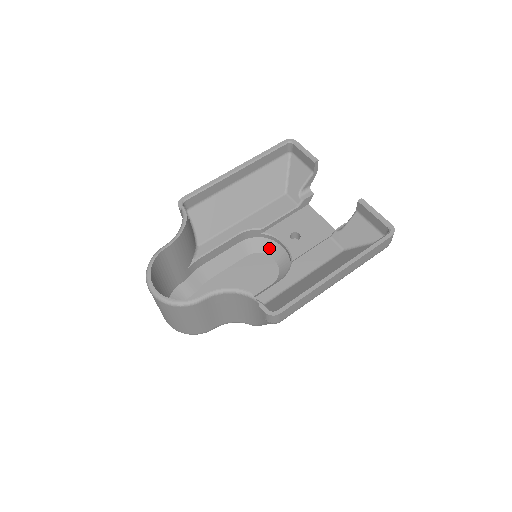
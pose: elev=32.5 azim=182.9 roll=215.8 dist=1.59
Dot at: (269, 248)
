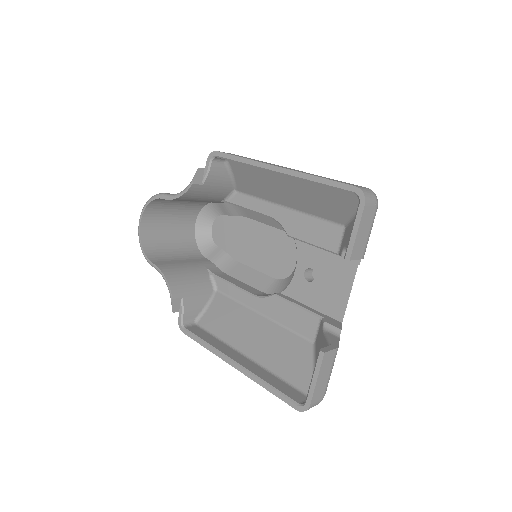
Dot at: occluded
